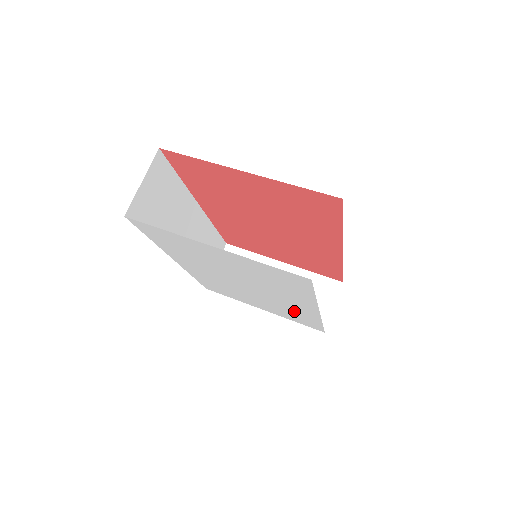
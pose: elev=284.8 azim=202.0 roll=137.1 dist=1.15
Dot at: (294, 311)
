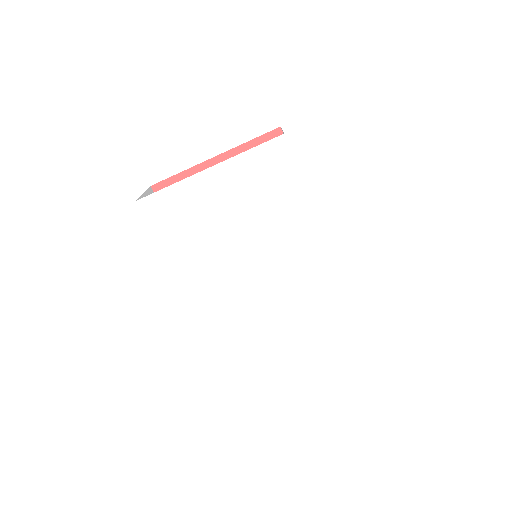
Dot at: (314, 284)
